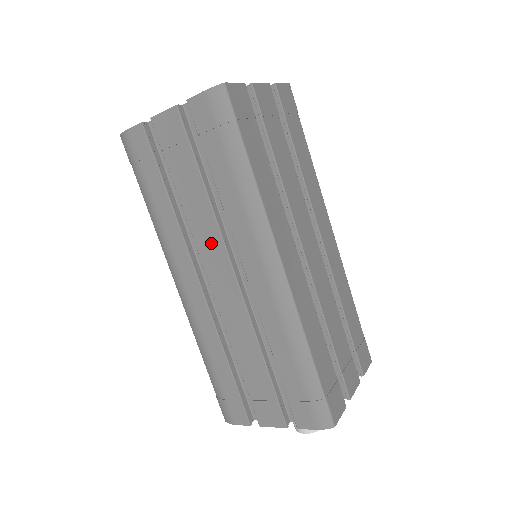
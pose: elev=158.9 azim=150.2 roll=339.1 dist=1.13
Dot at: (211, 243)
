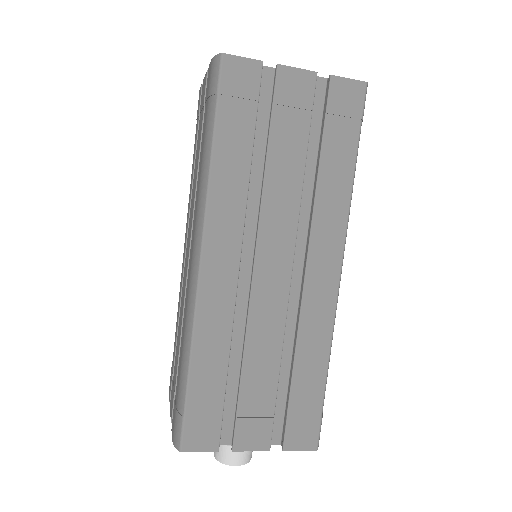
Dot at: occluded
